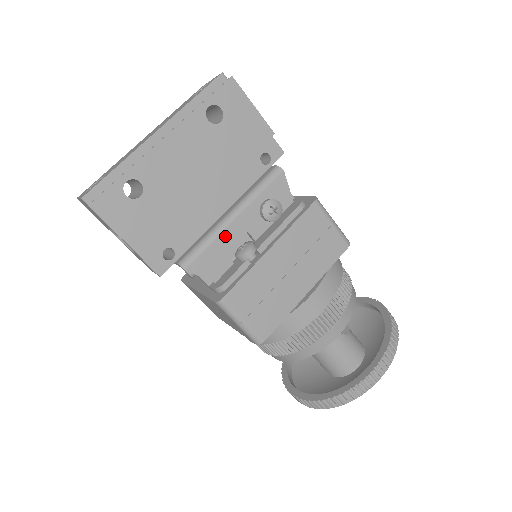
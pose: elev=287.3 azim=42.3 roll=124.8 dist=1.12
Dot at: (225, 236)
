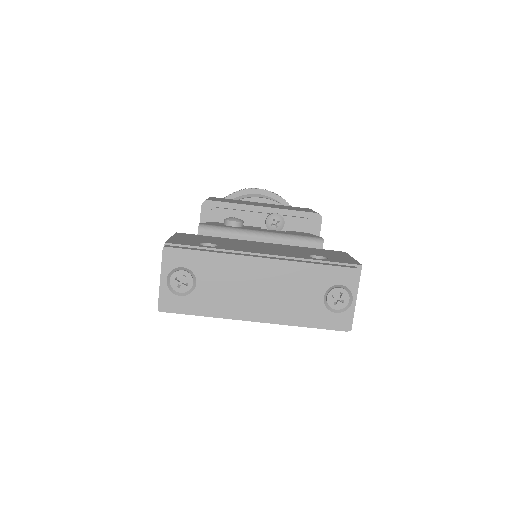
Dot at: occluded
